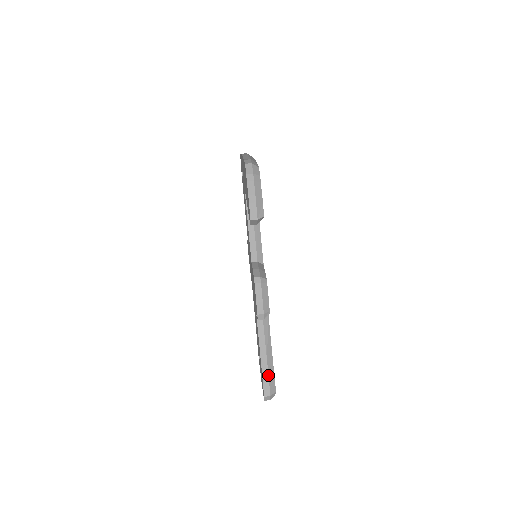
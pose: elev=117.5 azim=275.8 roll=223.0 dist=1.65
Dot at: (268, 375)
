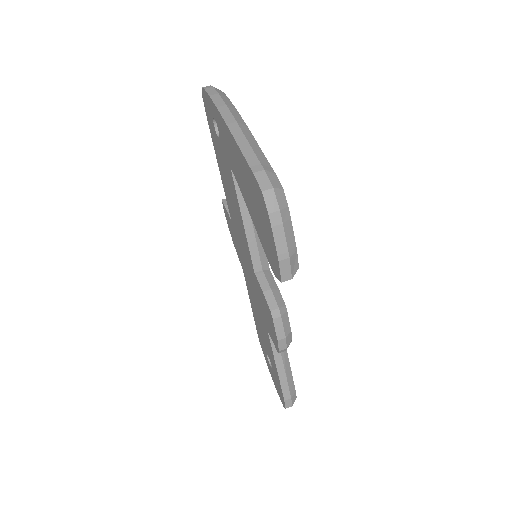
Dot at: (289, 389)
